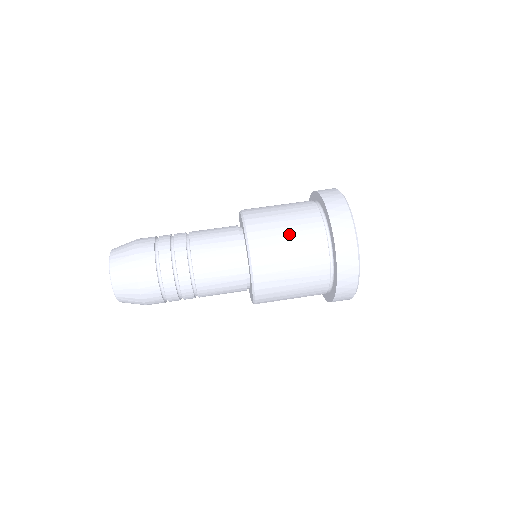
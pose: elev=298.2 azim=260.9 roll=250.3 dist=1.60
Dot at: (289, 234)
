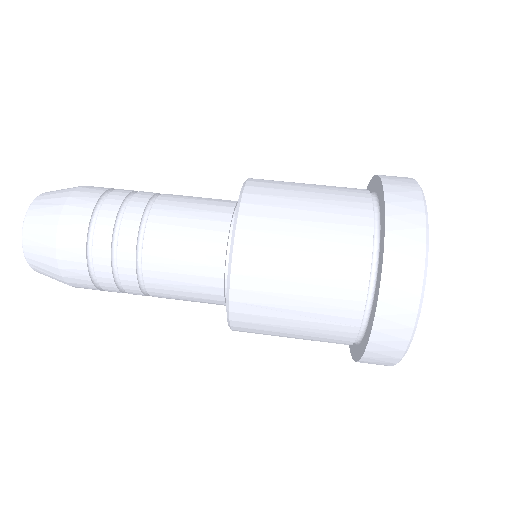
Dot at: (312, 186)
